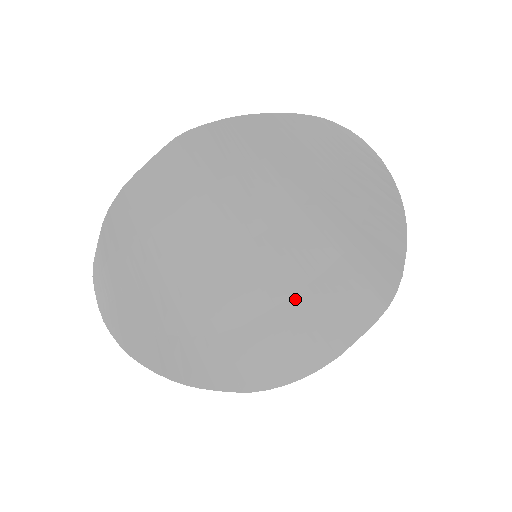
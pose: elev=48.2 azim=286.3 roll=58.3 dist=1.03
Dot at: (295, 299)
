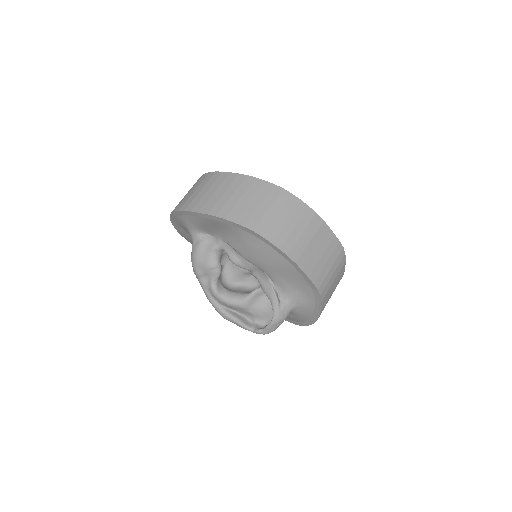
Dot at: occluded
